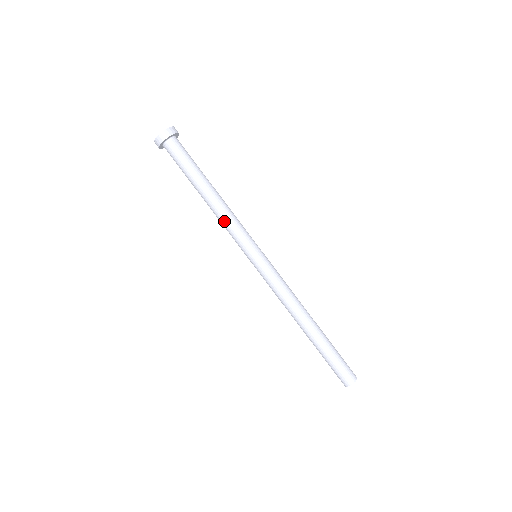
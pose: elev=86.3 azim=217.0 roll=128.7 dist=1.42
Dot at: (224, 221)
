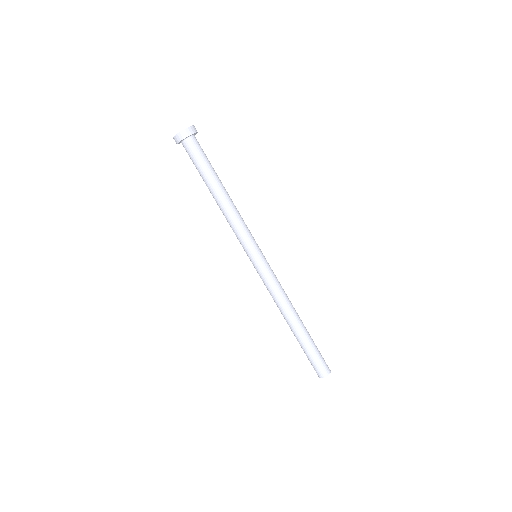
Dot at: (228, 222)
